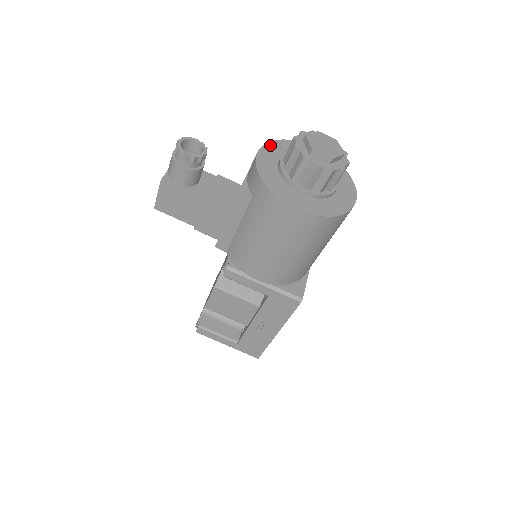
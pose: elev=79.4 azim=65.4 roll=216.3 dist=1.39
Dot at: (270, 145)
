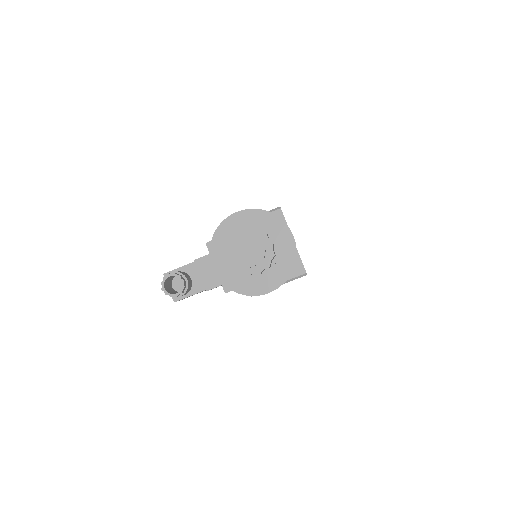
Dot at: (213, 250)
